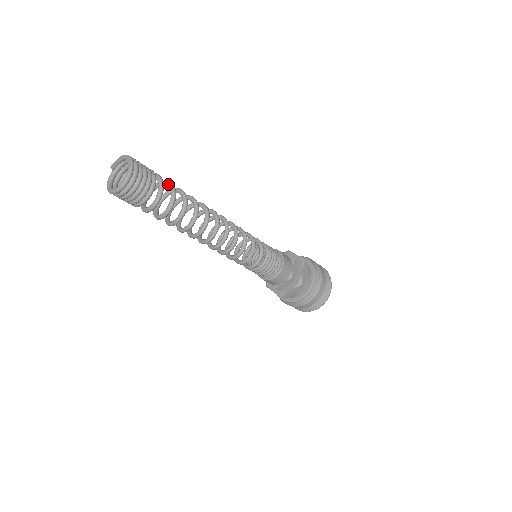
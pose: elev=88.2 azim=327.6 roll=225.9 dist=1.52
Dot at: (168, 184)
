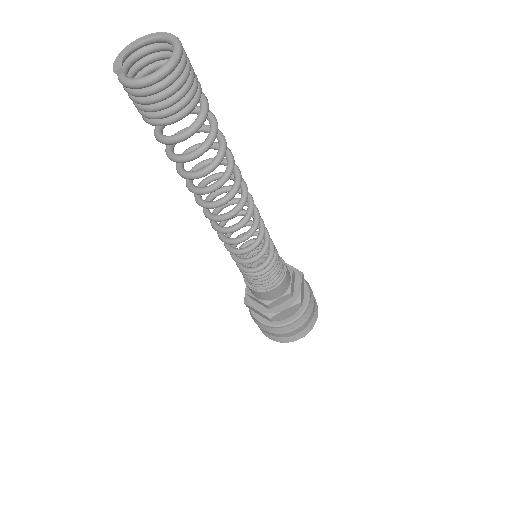
Dot at: occluded
